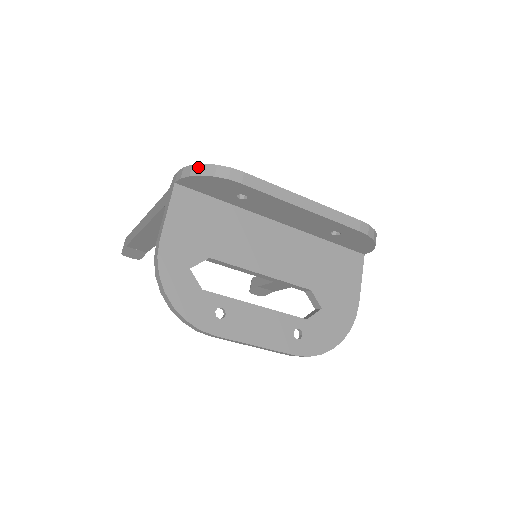
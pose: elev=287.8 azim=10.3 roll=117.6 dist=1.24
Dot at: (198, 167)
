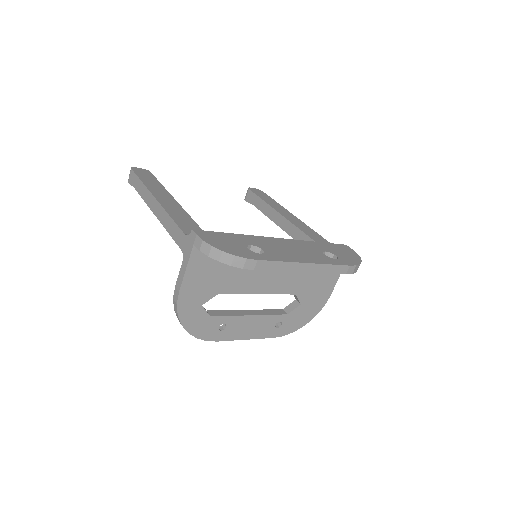
Dot at: (217, 252)
